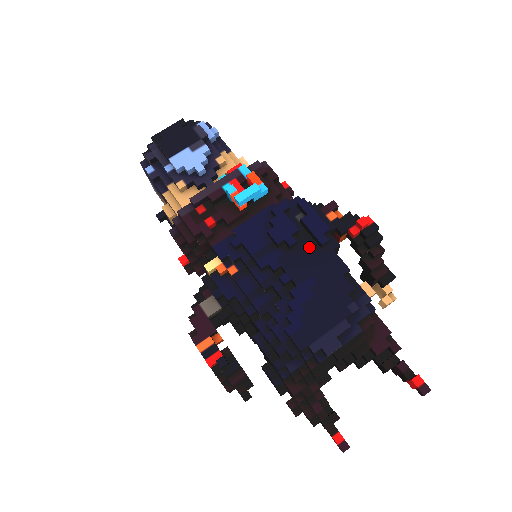
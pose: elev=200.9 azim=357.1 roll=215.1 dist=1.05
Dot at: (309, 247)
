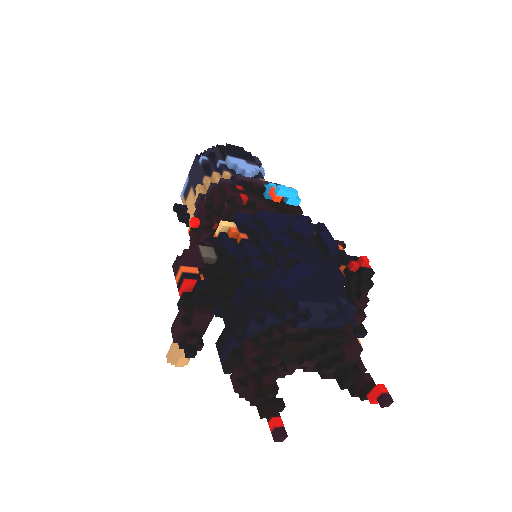
Dot at: (317, 251)
